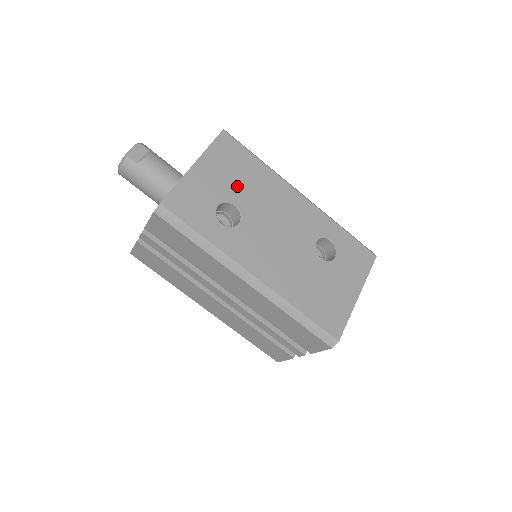
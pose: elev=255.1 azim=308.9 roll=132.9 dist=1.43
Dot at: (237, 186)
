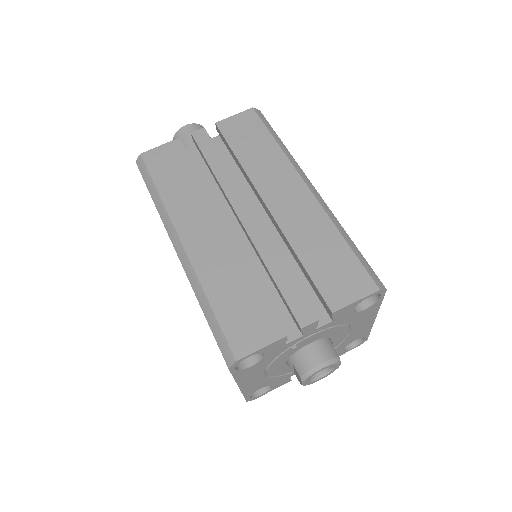
Dot at: occluded
